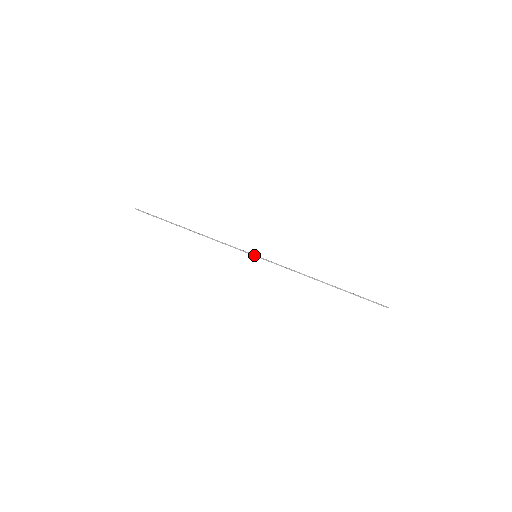
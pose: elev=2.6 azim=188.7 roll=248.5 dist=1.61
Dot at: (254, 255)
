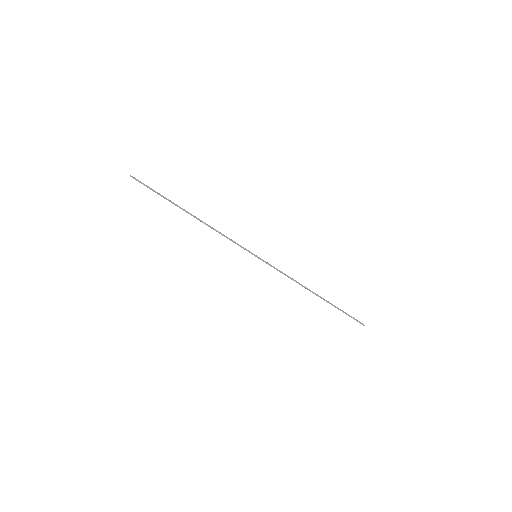
Dot at: (254, 255)
